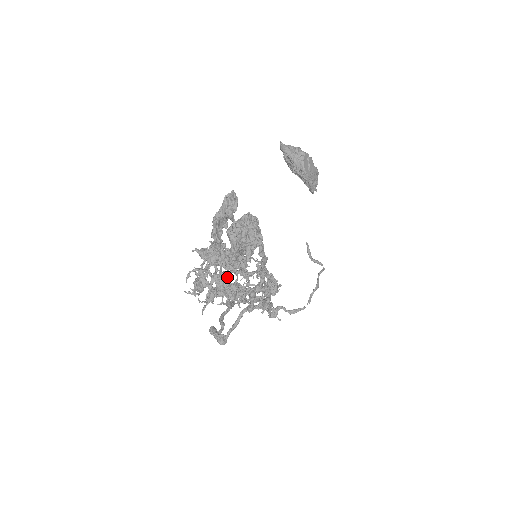
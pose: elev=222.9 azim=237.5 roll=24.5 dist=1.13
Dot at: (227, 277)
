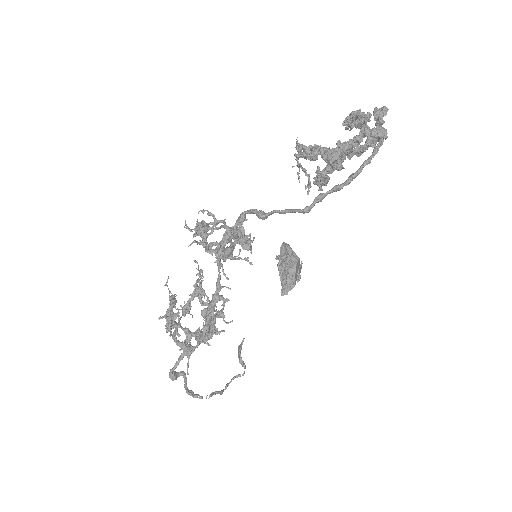
Dot at: occluded
